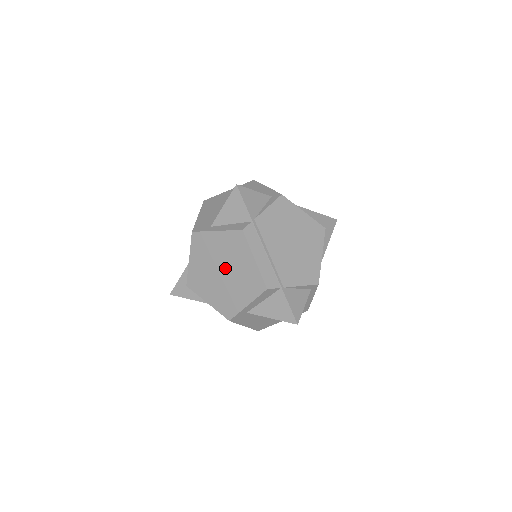
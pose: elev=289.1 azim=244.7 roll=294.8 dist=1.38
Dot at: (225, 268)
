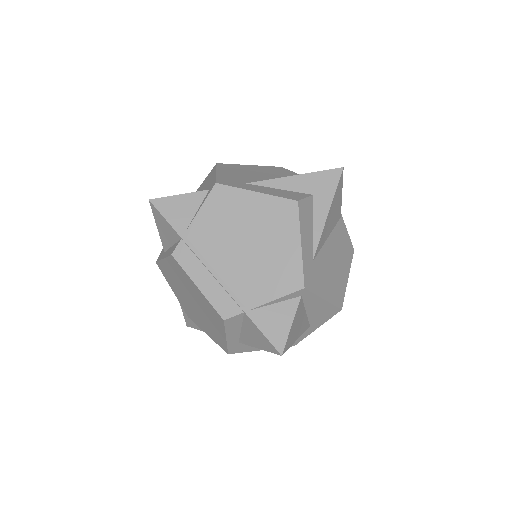
Dot at: (191, 298)
